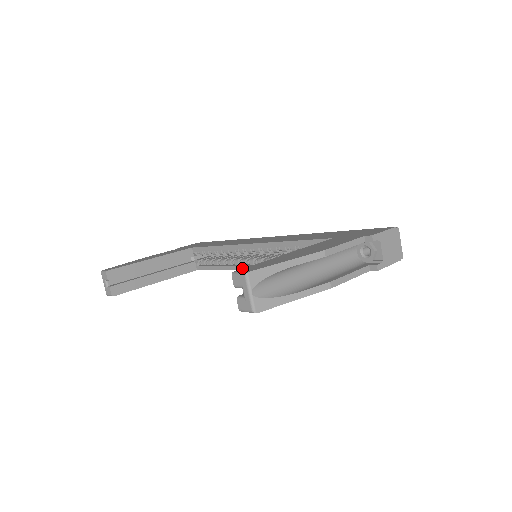
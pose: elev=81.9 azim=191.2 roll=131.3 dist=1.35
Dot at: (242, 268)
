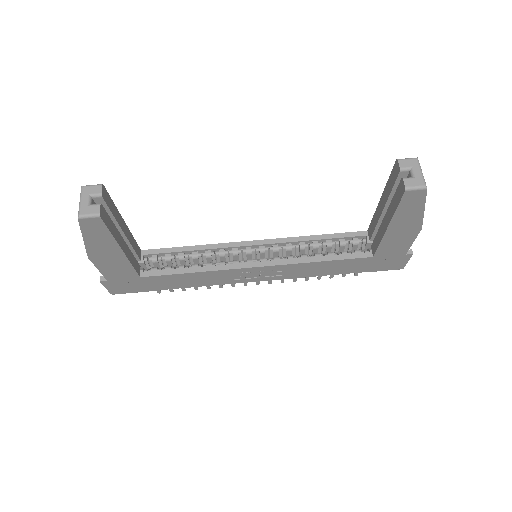
Dot at: (236, 266)
